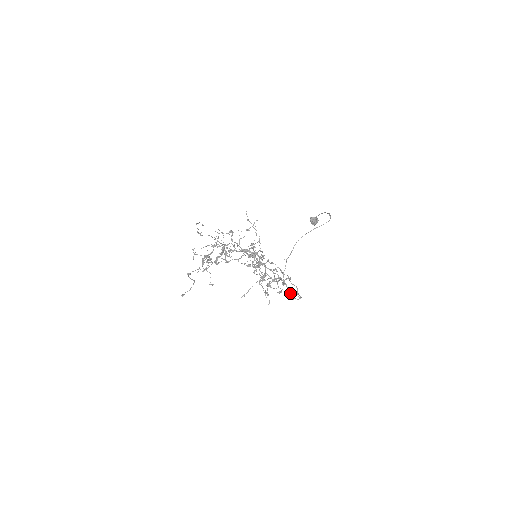
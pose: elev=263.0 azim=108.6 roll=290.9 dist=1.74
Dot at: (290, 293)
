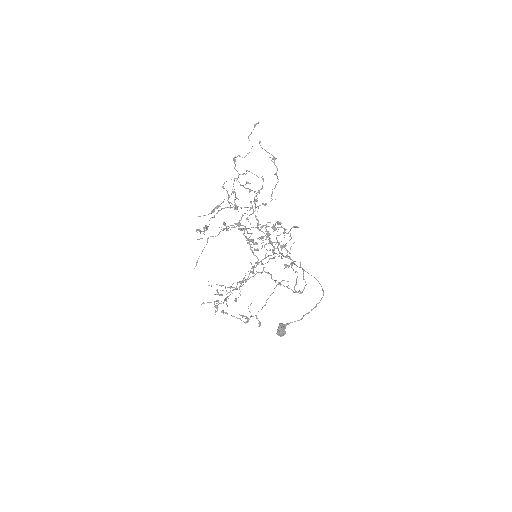
Dot at: occluded
